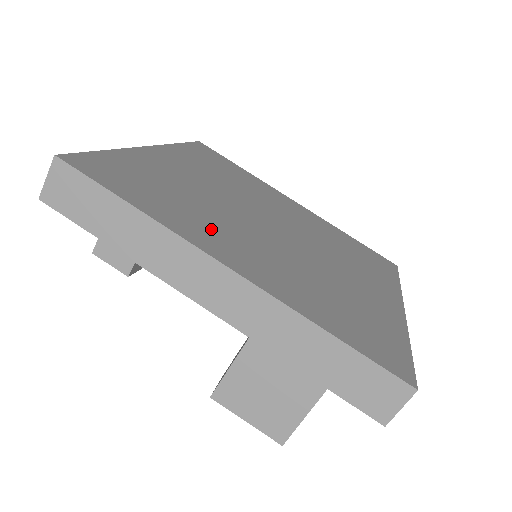
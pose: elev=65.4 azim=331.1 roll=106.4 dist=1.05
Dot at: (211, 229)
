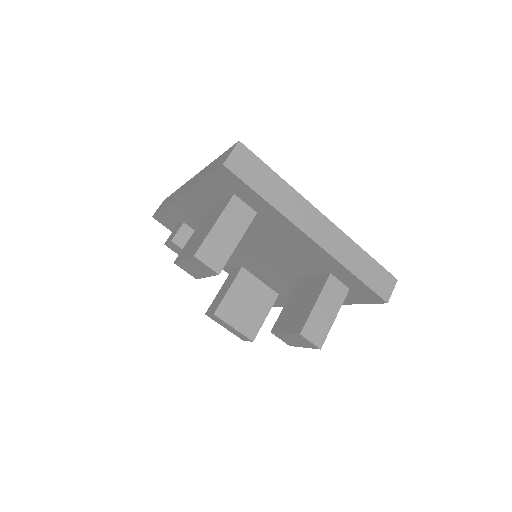
Dot at: occluded
